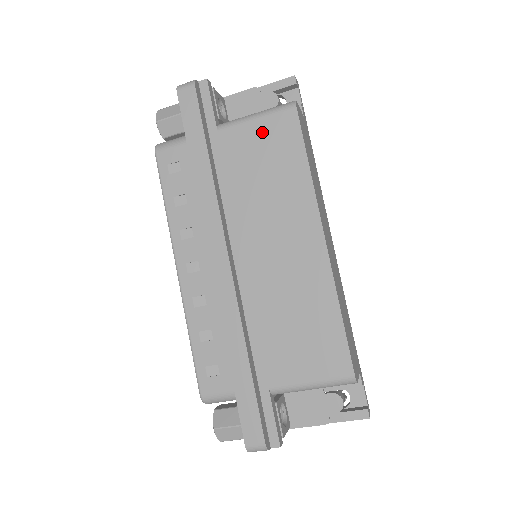
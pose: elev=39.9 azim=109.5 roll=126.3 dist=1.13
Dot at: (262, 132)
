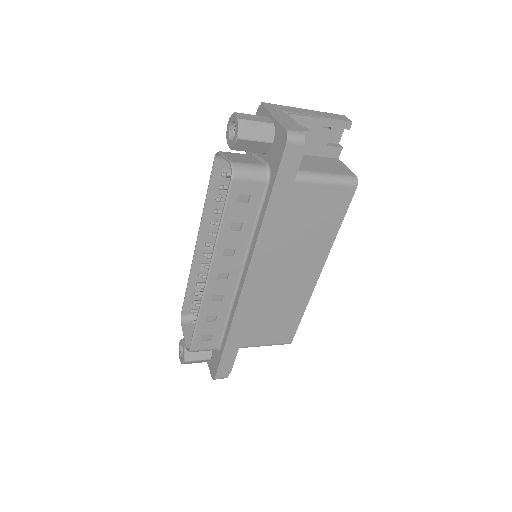
Dot at: (325, 196)
